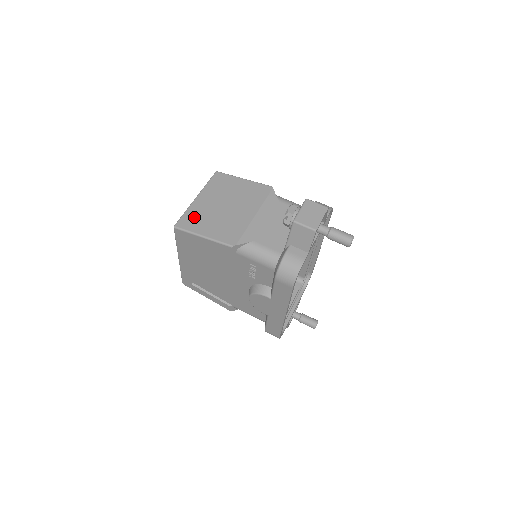
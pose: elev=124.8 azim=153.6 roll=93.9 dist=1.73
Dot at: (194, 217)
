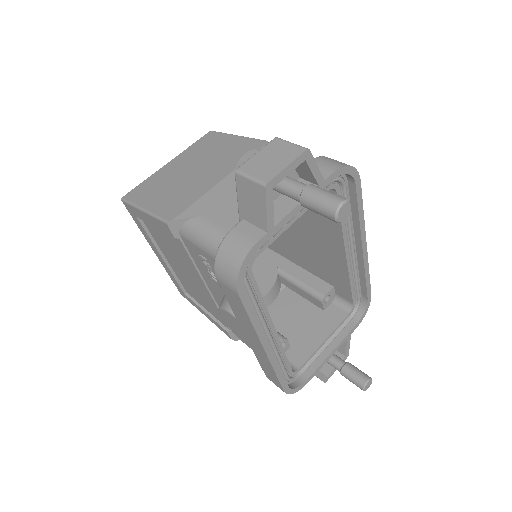
Dot at: (149, 186)
